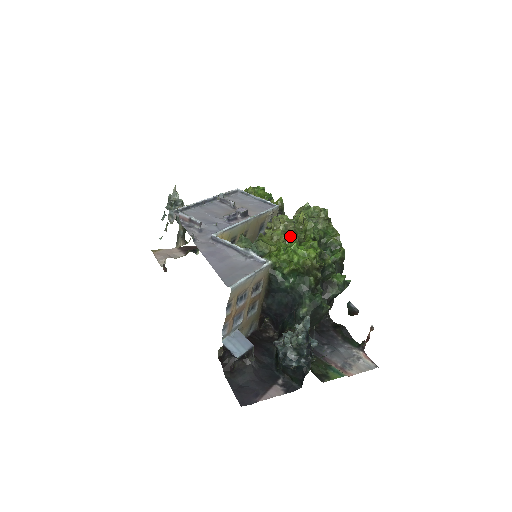
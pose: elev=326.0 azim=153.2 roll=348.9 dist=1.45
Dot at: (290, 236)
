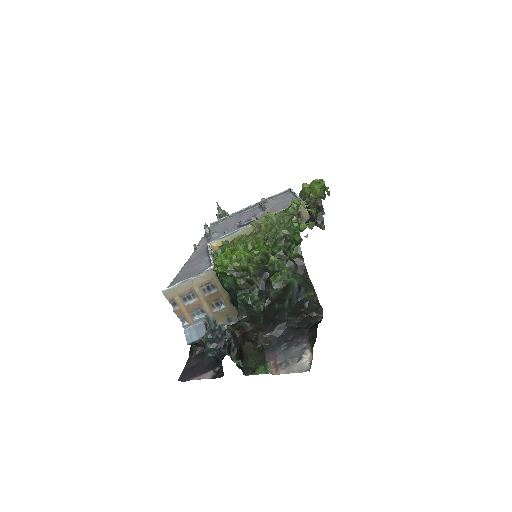
Dot at: (242, 240)
